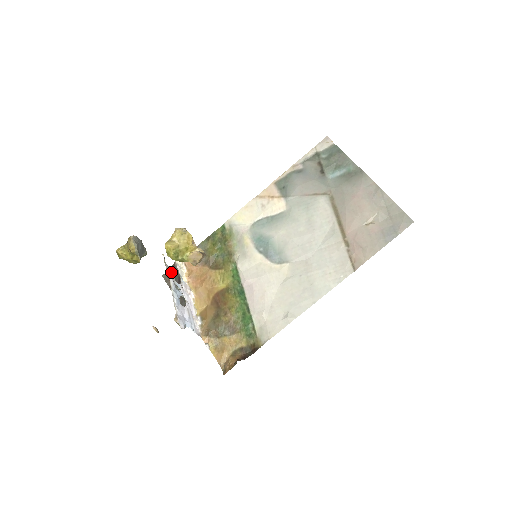
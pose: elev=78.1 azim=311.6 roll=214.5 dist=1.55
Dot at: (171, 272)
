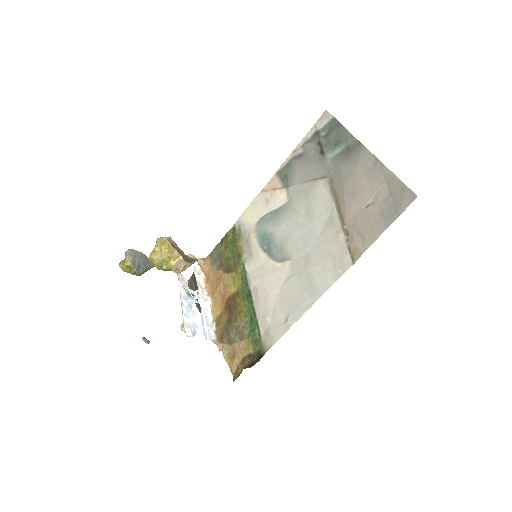
Dot at: (184, 279)
